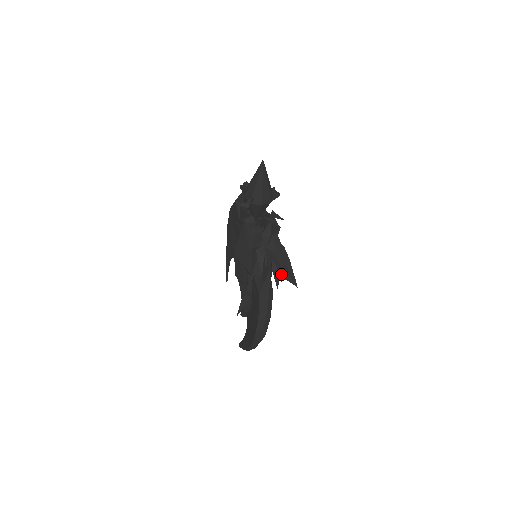
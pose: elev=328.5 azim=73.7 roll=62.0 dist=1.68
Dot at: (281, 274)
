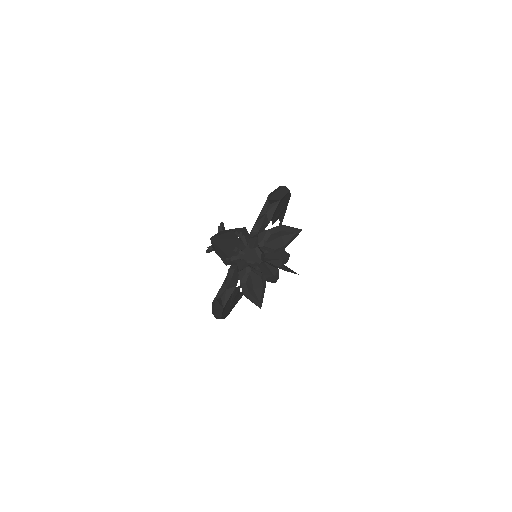
Dot at: occluded
